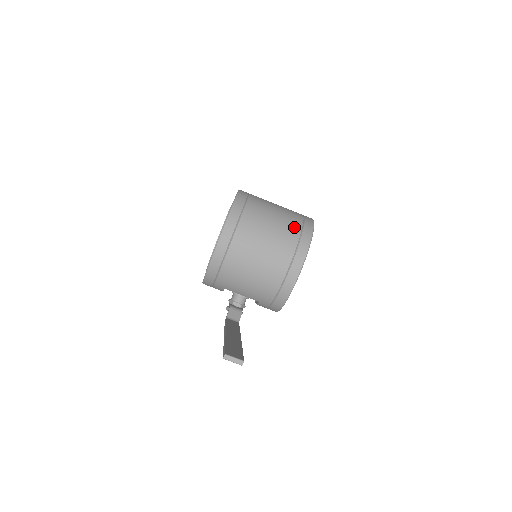
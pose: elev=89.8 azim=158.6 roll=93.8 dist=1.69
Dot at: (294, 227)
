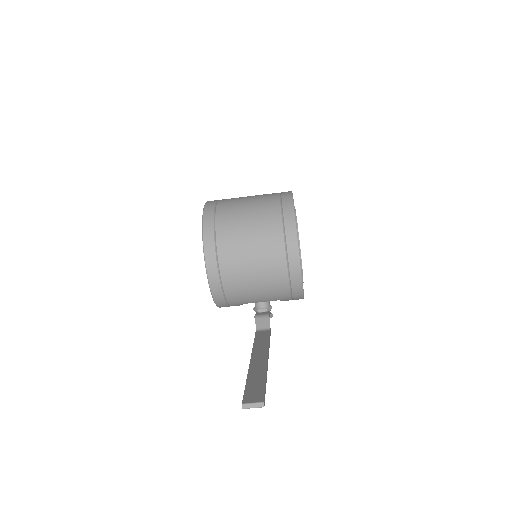
Dot at: (273, 215)
